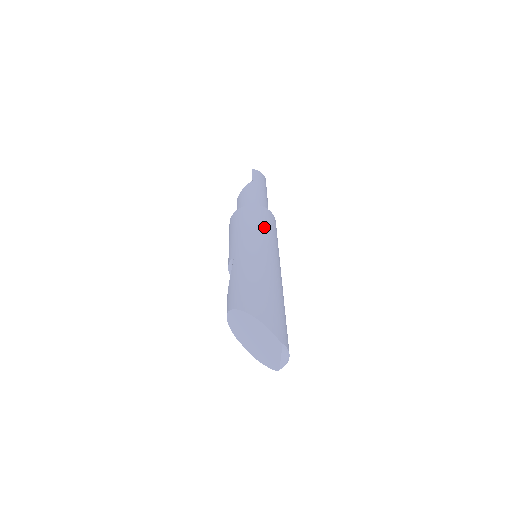
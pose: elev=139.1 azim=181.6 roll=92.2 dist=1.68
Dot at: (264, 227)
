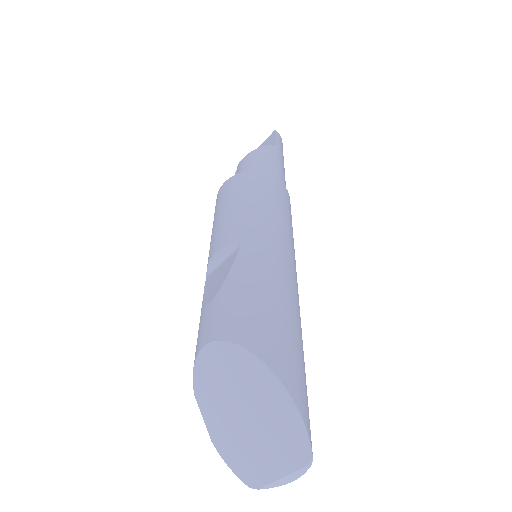
Dot at: (290, 221)
